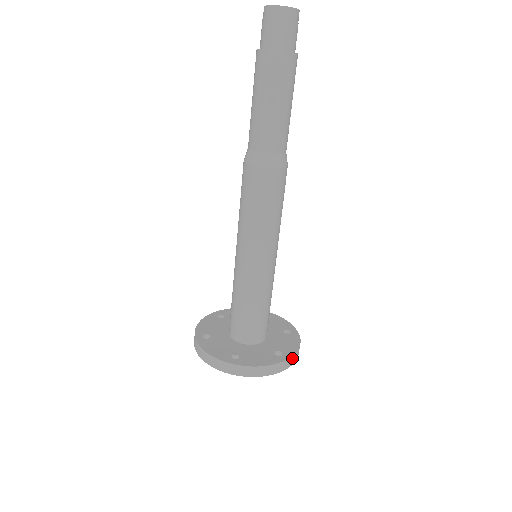
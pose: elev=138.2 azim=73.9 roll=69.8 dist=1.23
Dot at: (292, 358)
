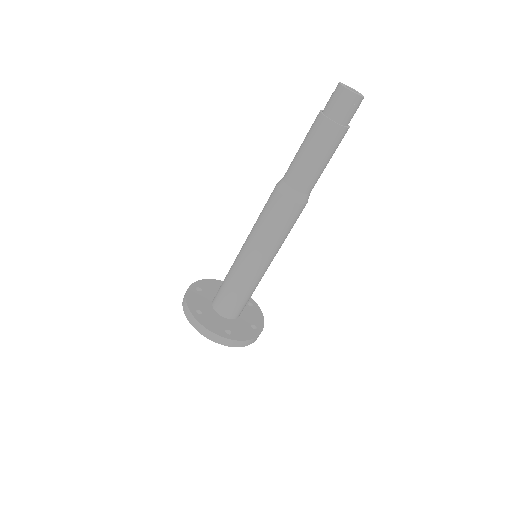
Dot at: (234, 342)
